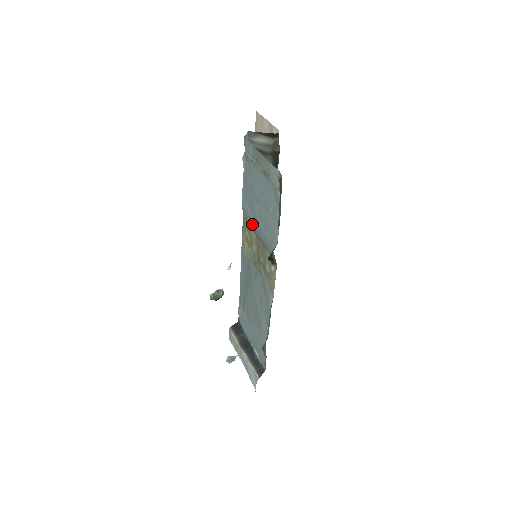
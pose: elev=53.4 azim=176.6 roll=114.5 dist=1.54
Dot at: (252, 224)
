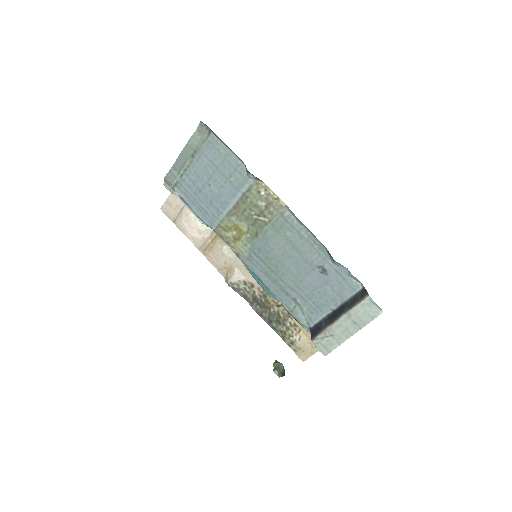
Dot at: (224, 211)
